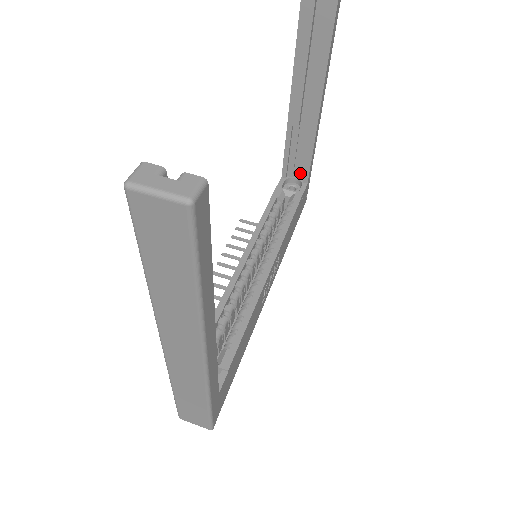
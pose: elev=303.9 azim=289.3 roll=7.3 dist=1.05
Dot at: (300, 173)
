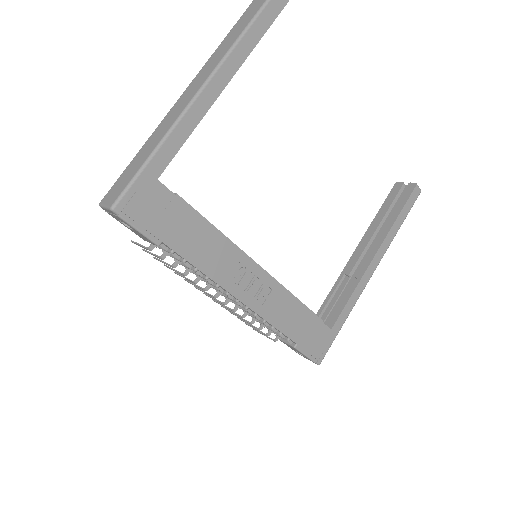
Dot at: (330, 321)
